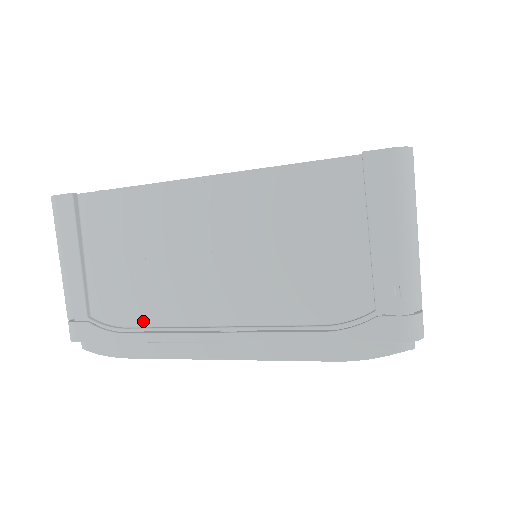
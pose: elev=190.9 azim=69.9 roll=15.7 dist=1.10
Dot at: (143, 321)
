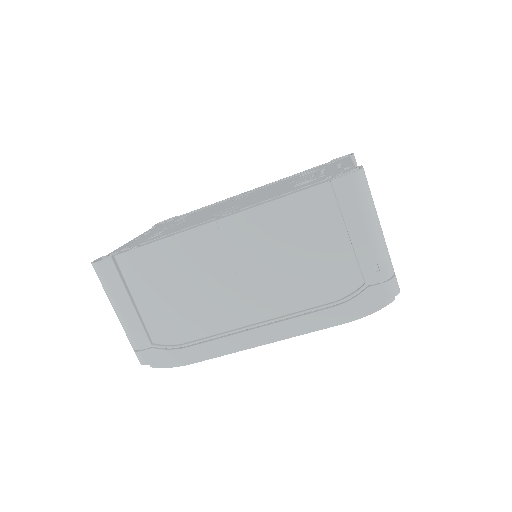
Dot at: (197, 335)
